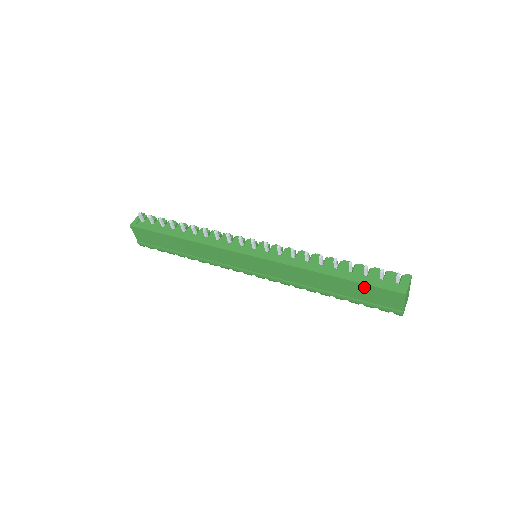
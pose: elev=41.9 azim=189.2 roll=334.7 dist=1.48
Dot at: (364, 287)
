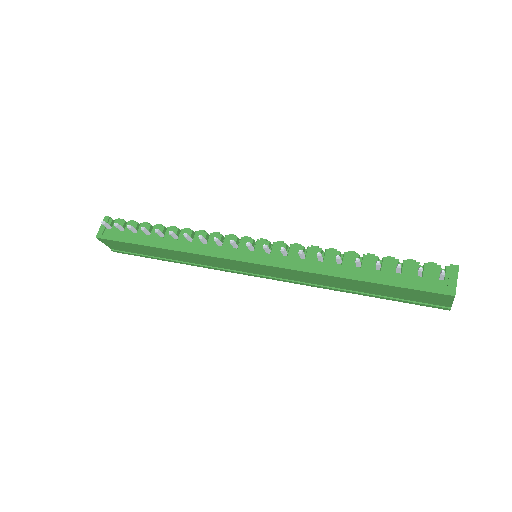
Dot at: (399, 289)
